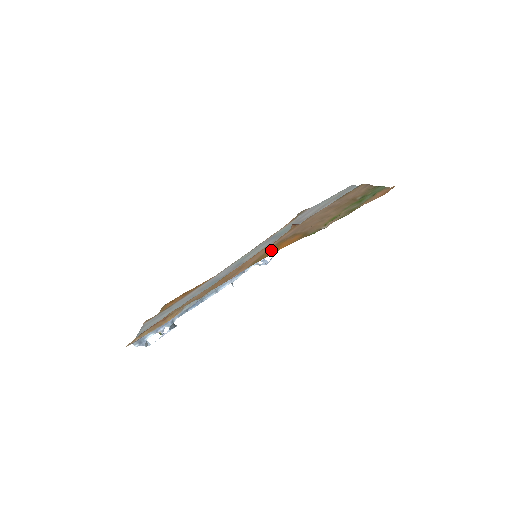
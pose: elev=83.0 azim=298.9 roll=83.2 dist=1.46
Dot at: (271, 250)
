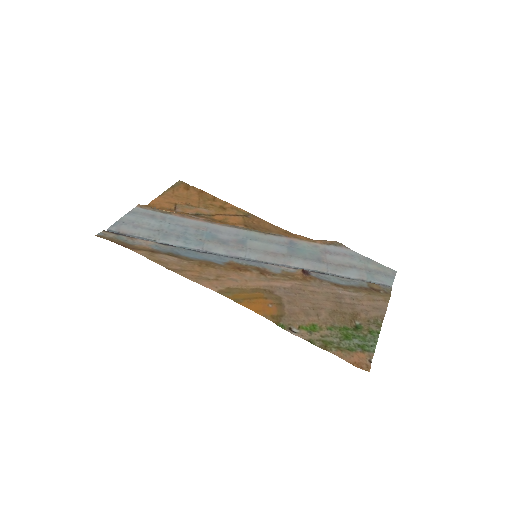
Dot at: (249, 295)
